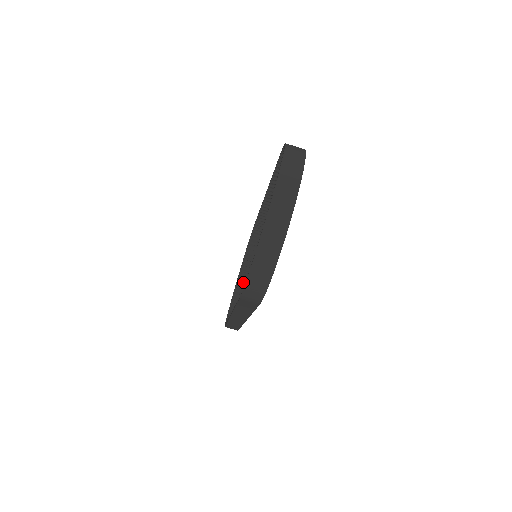
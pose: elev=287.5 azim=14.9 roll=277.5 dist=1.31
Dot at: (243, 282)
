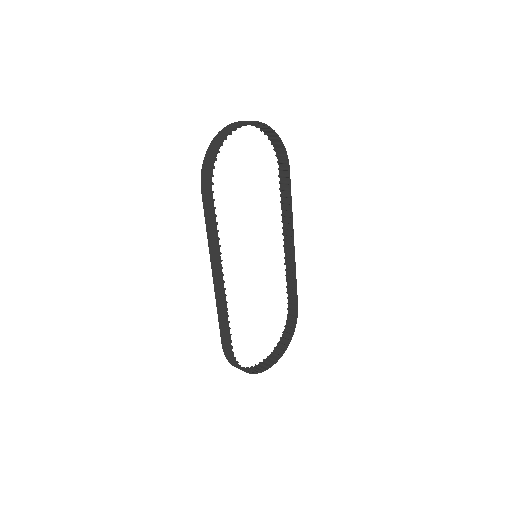
Dot at: (270, 362)
